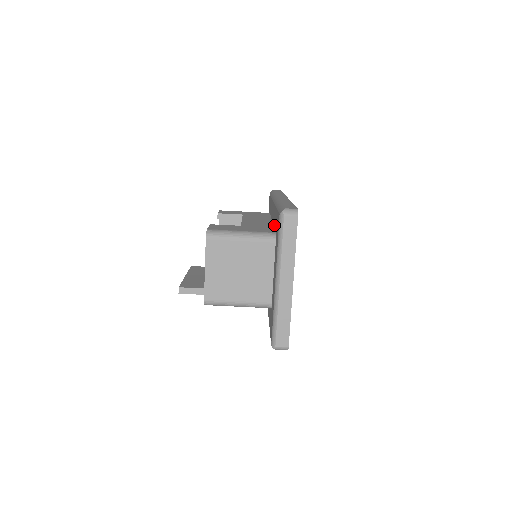
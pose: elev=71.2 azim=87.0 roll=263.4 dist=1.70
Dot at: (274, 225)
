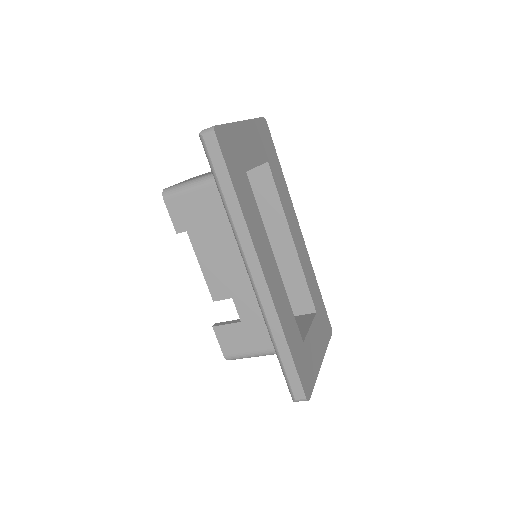
Dot at: occluded
